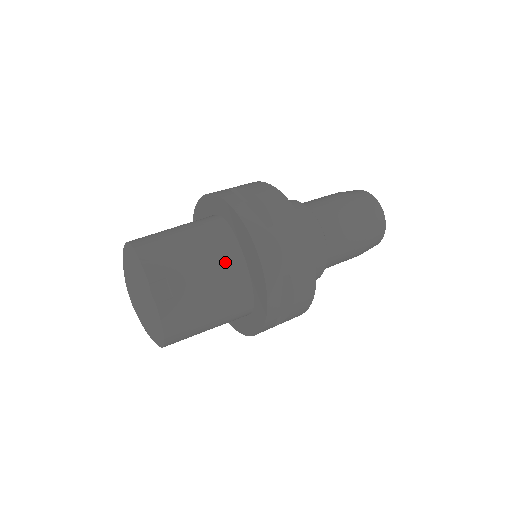
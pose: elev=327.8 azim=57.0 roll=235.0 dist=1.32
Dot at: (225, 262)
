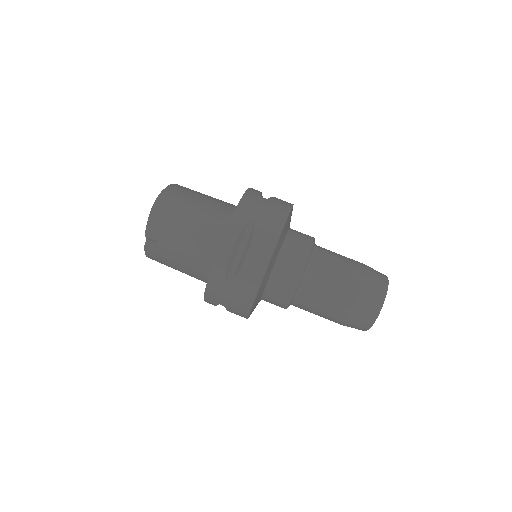
Dot at: (200, 262)
